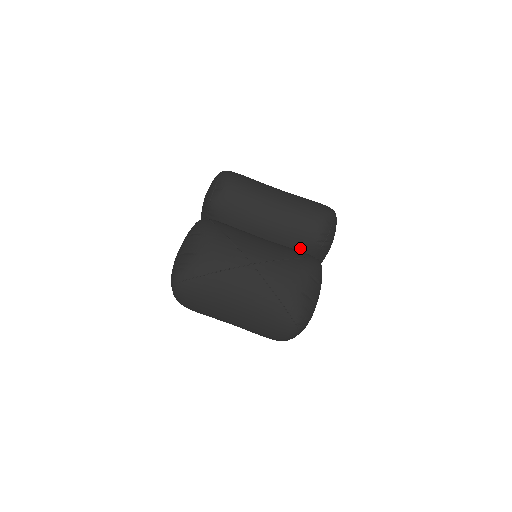
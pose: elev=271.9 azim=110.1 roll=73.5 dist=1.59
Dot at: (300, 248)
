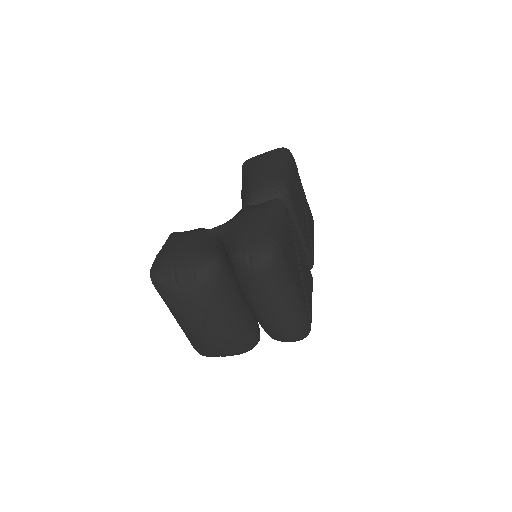
Dot at: occluded
